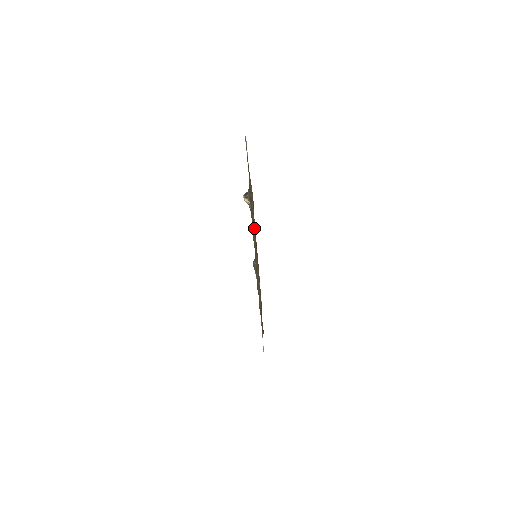
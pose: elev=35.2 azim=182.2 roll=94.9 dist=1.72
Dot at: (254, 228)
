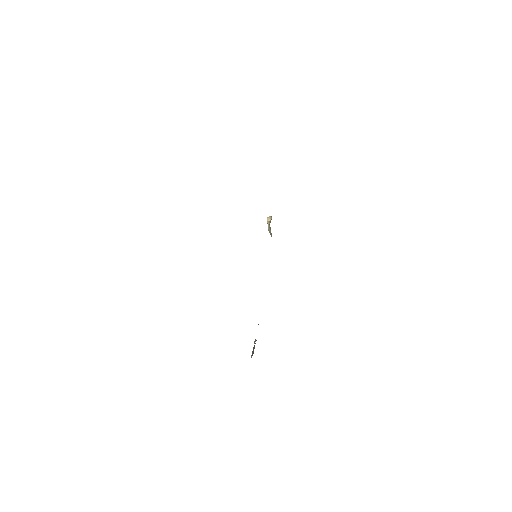
Dot at: occluded
